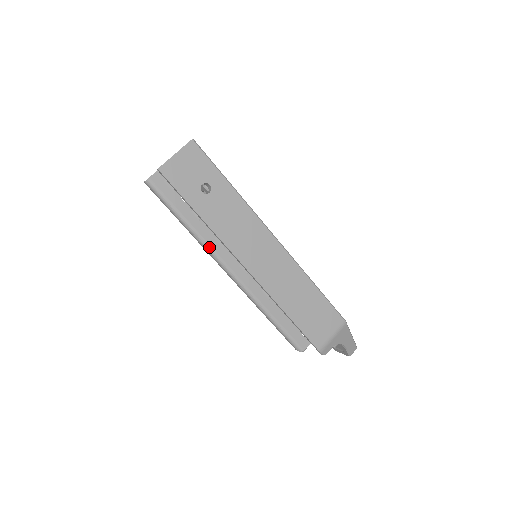
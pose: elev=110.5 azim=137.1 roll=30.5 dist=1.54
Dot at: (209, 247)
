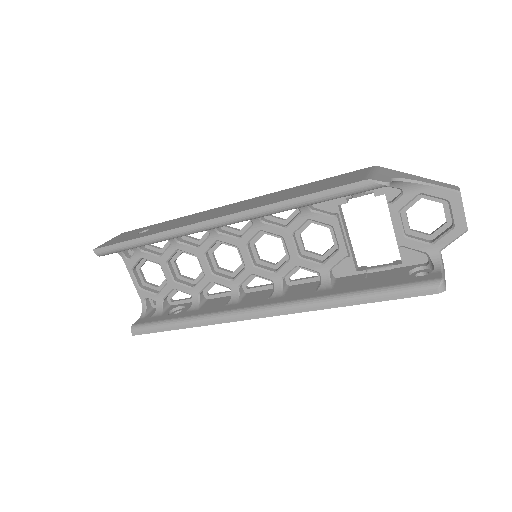
Dot at: (222, 313)
